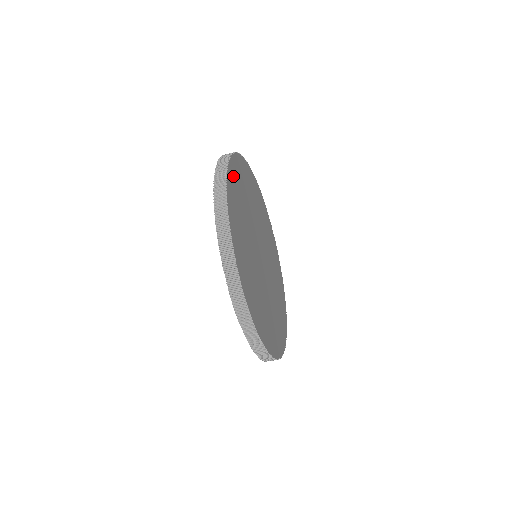
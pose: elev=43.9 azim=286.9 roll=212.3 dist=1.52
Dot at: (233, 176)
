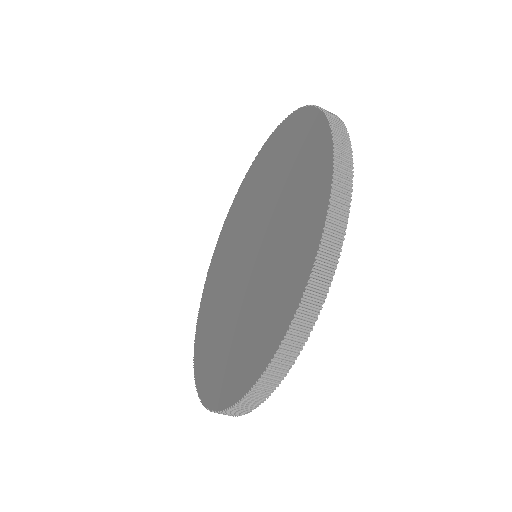
Dot at: occluded
